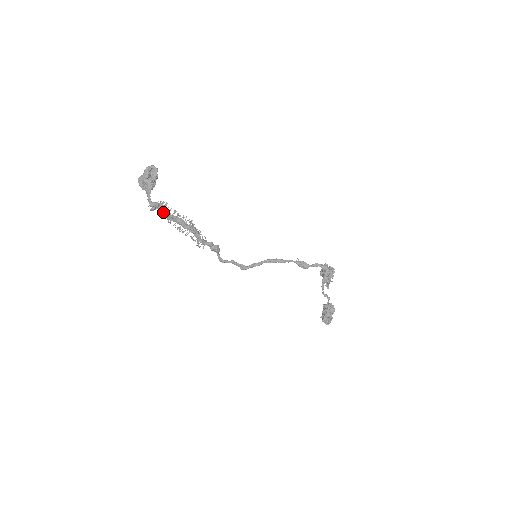
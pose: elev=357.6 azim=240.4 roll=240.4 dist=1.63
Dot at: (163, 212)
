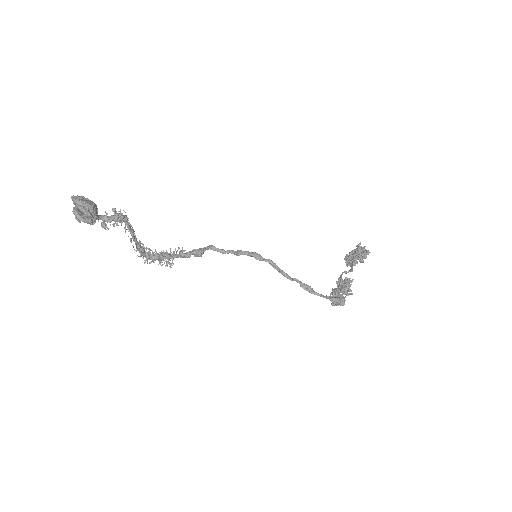
Dot at: (121, 224)
